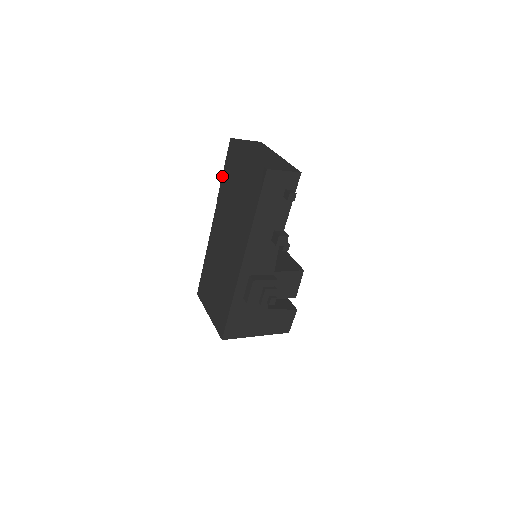
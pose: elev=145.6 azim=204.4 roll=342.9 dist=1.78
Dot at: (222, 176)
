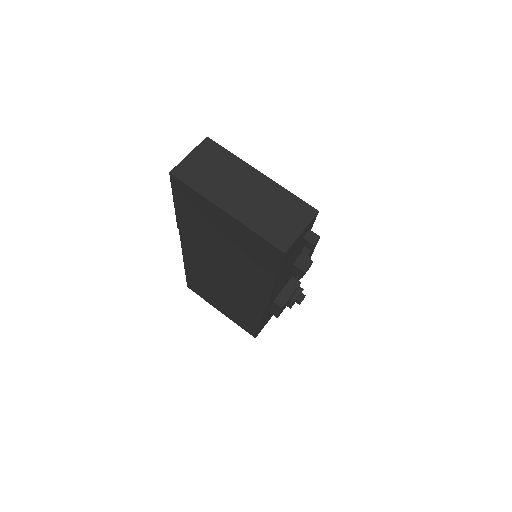
Dot at: (175, 209)
